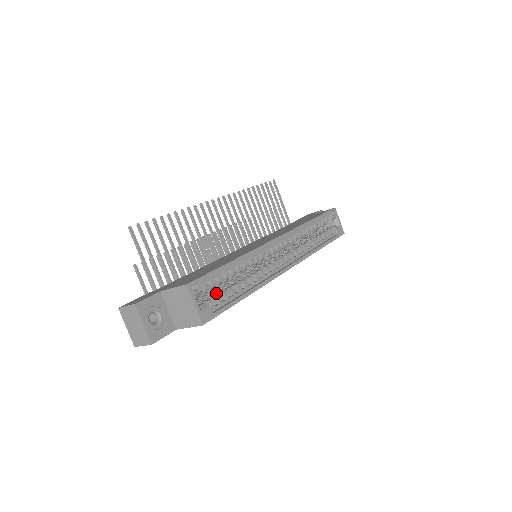
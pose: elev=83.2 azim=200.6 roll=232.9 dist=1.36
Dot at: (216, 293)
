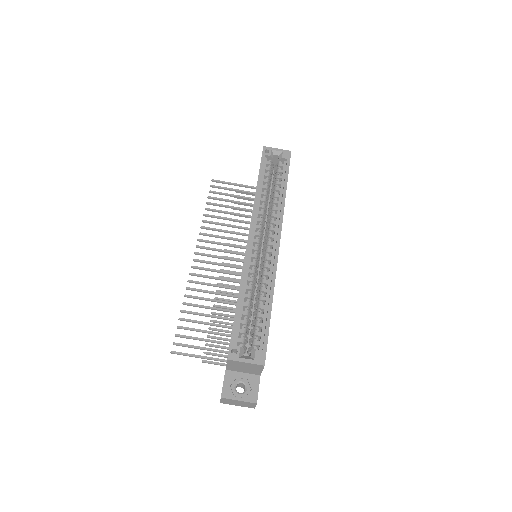
Dot at: (253, 330)
